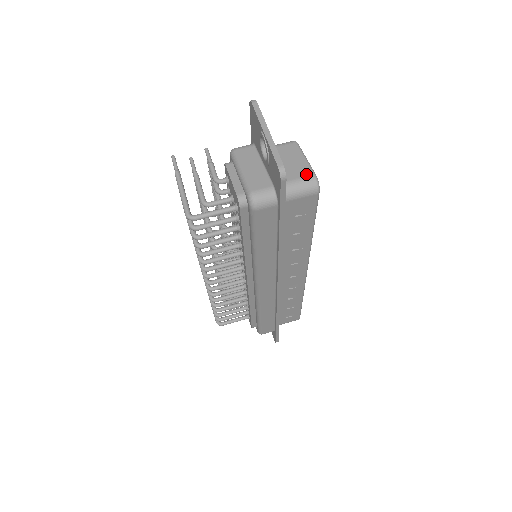
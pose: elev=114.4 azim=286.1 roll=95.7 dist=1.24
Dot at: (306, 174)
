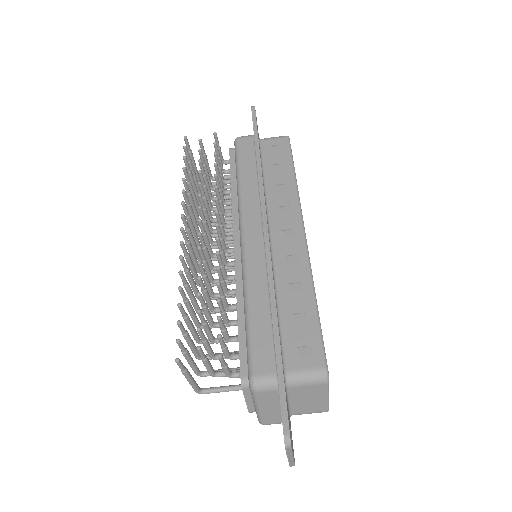
Dot at: (320, 411)
